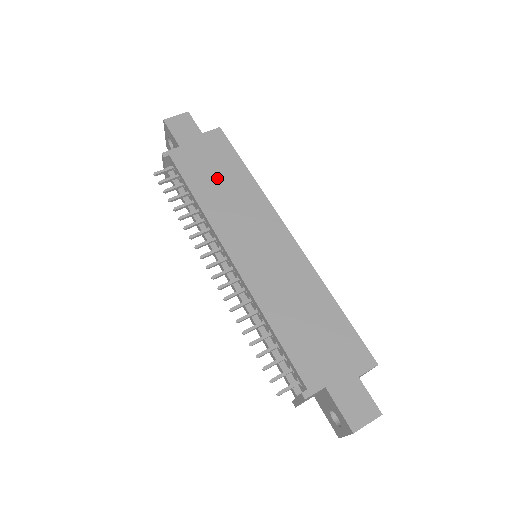
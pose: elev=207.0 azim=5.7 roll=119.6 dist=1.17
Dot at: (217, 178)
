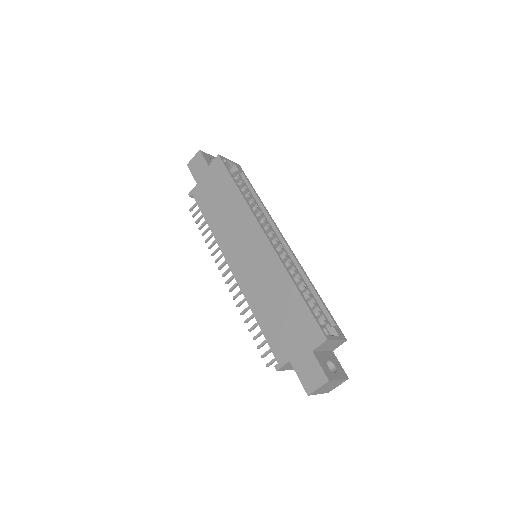
Dot at: (219, 202)
